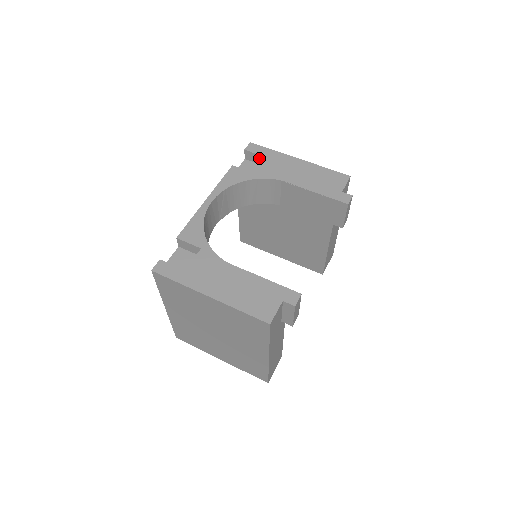
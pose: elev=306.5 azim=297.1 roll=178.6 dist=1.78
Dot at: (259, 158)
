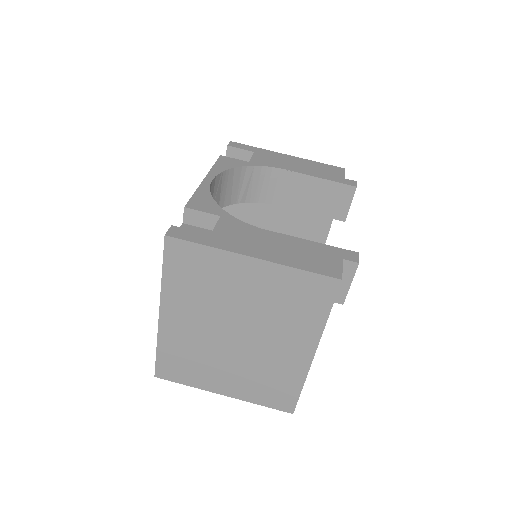
Dot at: (244, 154)
